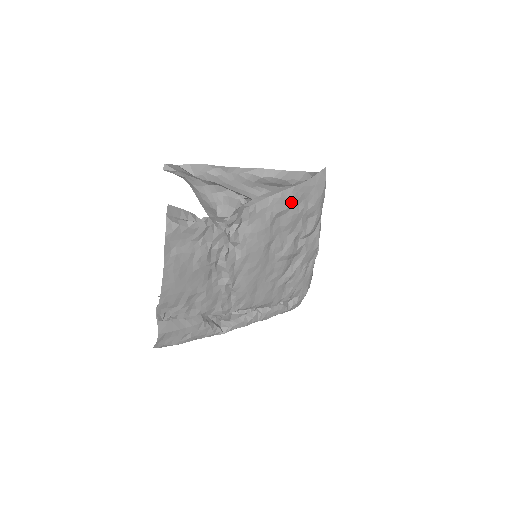
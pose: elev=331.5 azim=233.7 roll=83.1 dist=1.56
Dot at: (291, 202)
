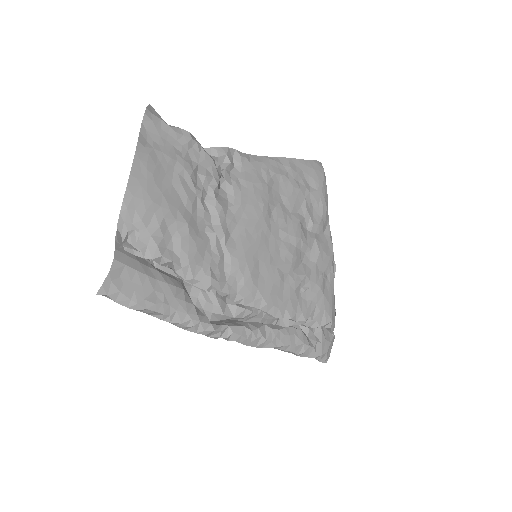
Dot at: (289, 172)
